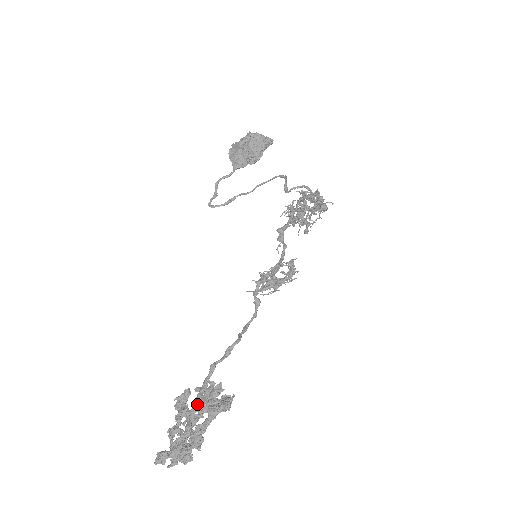
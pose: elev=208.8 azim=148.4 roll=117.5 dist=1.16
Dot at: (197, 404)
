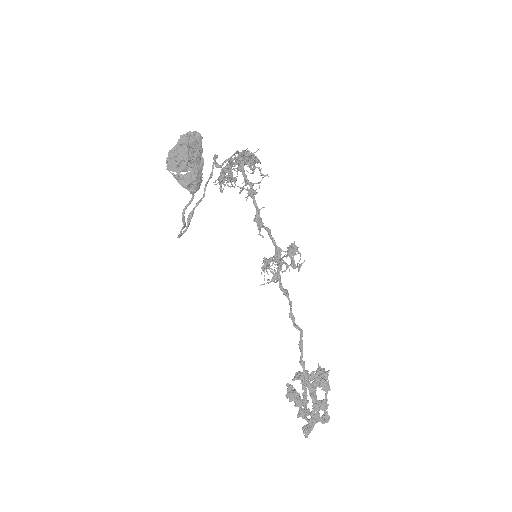
Dot at: (313, 391)
